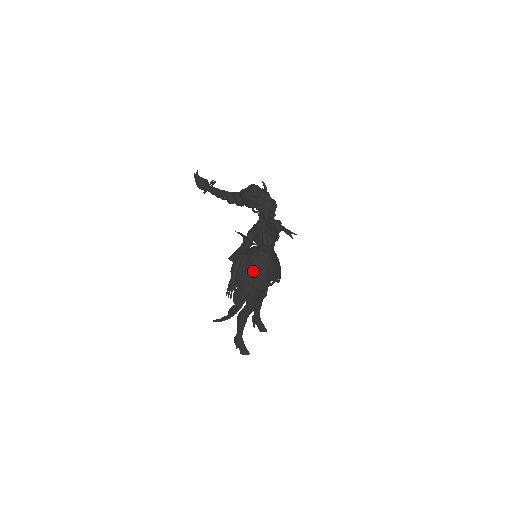
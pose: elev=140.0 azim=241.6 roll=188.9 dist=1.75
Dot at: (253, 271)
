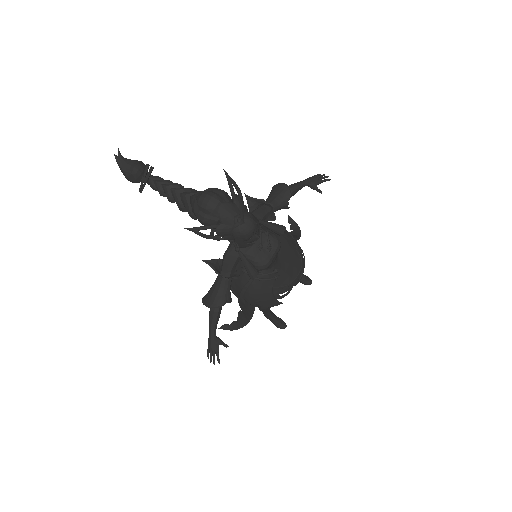
Dot at: (250, 293)
